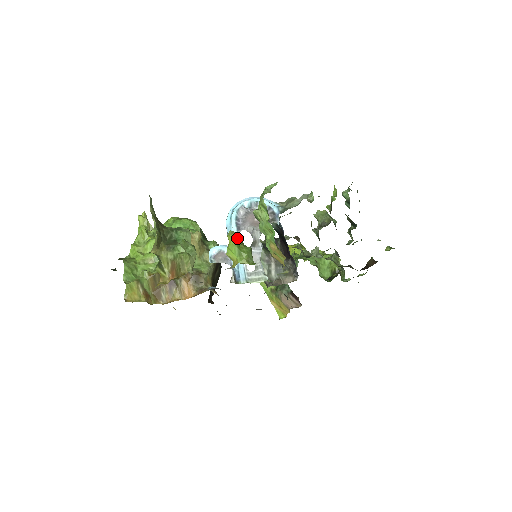
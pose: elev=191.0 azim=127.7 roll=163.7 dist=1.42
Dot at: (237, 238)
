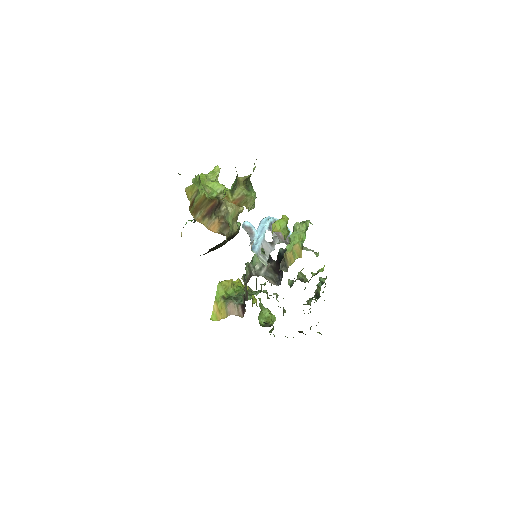
Dot at: occluded
